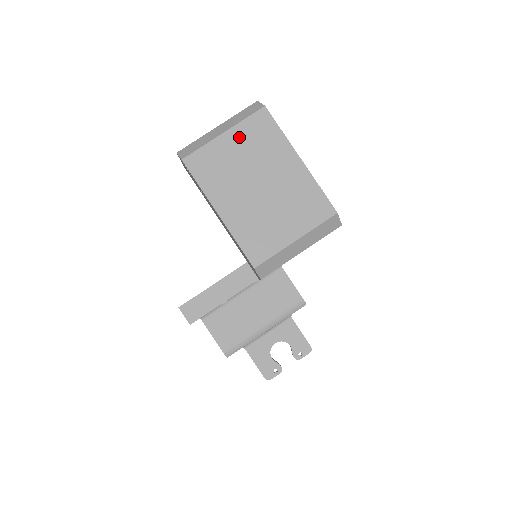
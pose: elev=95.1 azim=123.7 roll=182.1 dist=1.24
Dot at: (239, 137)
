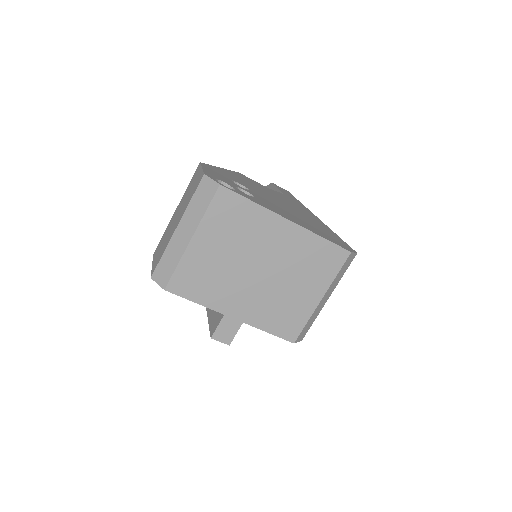
Dot at: (211, 234)
